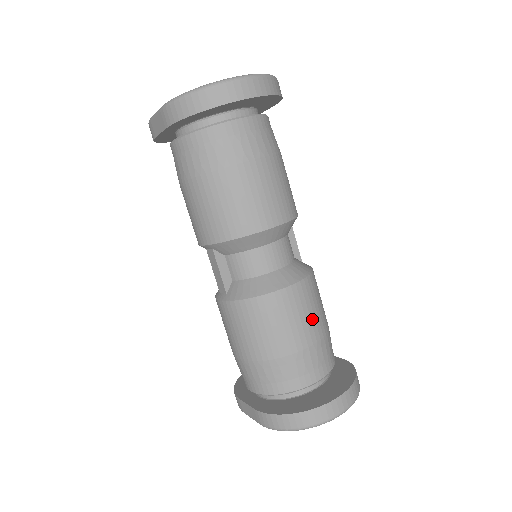
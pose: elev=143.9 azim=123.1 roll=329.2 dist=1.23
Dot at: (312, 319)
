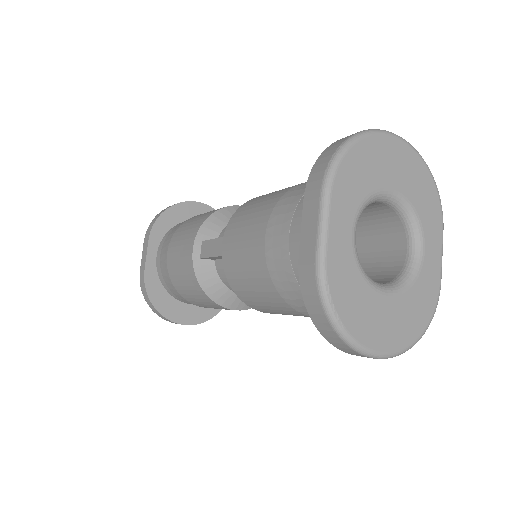
Dot at: occluded
